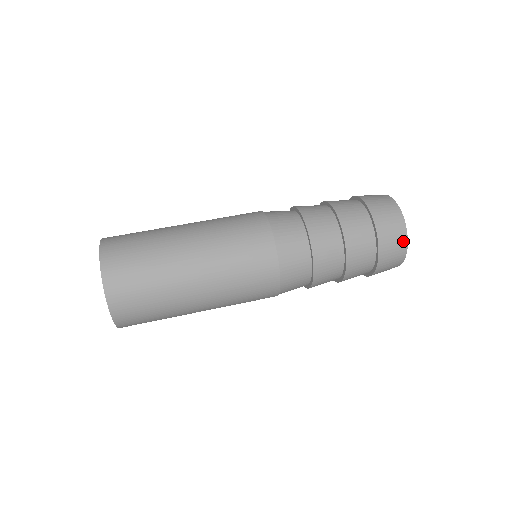
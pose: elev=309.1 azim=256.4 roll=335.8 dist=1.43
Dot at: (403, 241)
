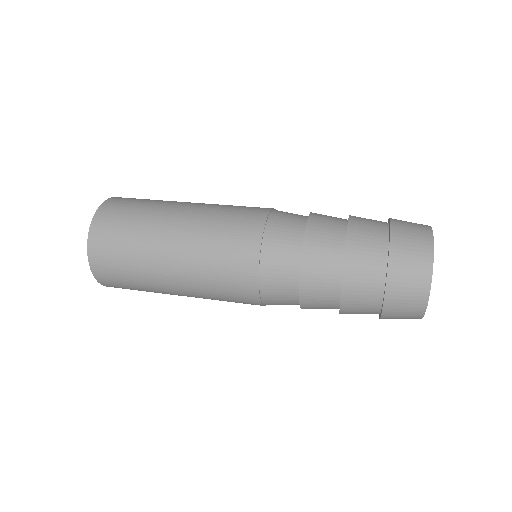
Dot at: (426, 259)
